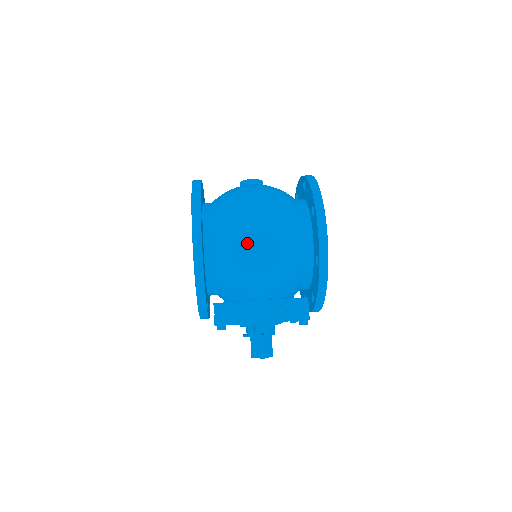
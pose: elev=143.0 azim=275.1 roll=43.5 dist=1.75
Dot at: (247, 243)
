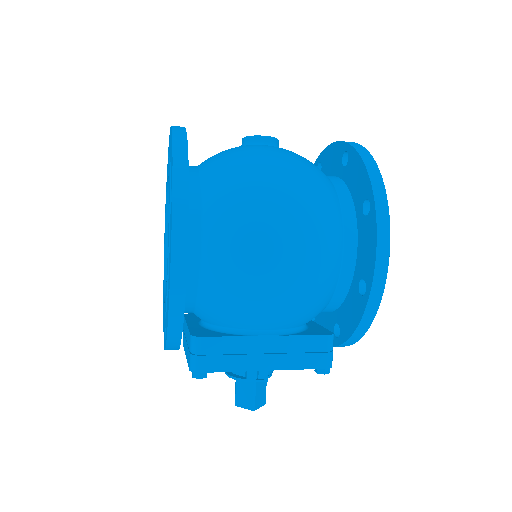
Dot at: (261, 253)
